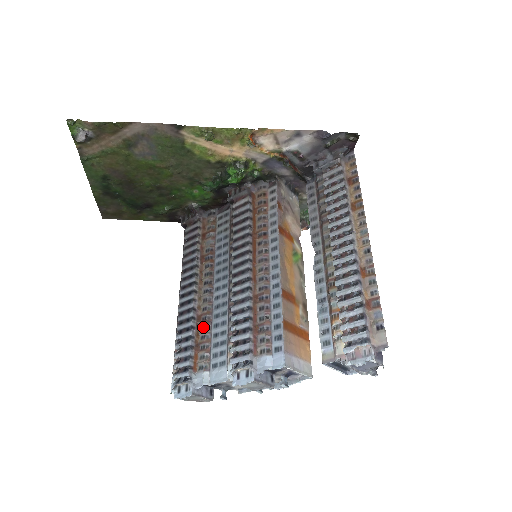
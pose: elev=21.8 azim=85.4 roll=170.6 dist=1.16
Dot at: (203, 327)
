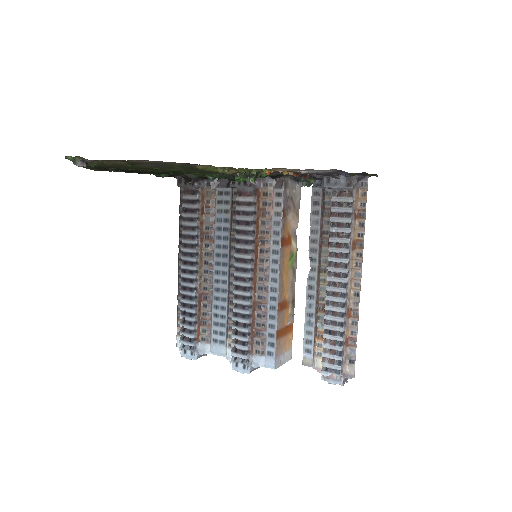
Dot at: (204, 305)
